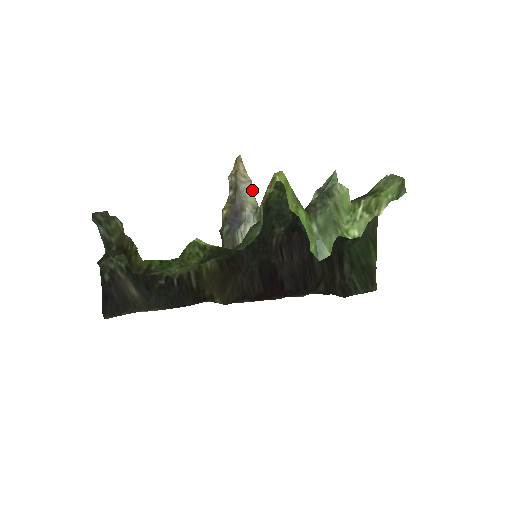
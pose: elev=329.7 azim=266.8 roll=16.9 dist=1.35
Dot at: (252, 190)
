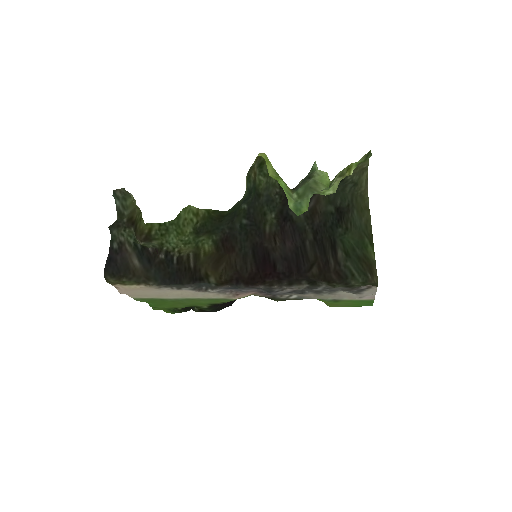
Dot at: occluded
